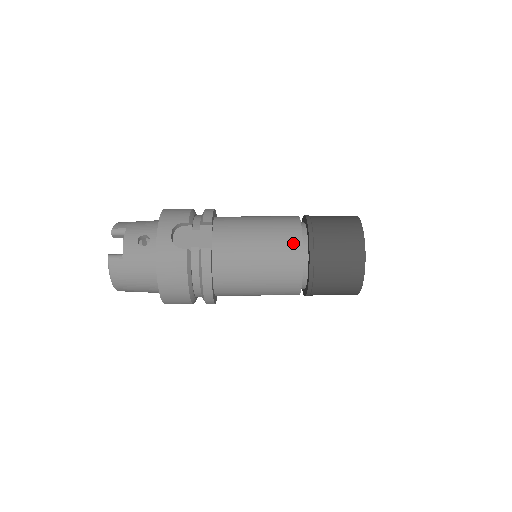
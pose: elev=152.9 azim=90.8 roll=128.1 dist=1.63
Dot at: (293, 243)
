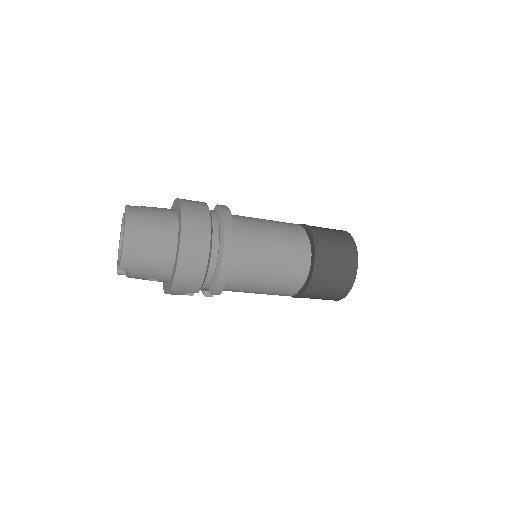
Dot at: occluded
